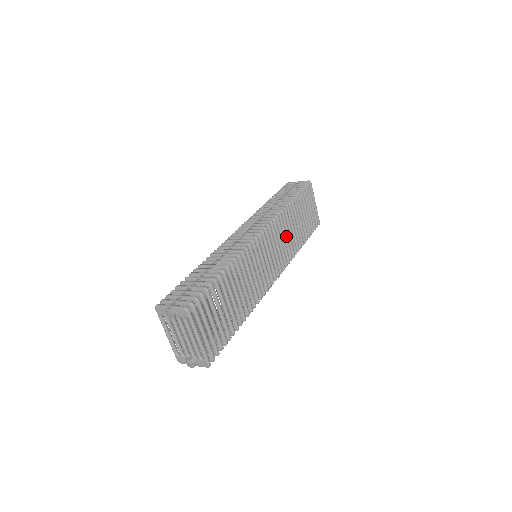
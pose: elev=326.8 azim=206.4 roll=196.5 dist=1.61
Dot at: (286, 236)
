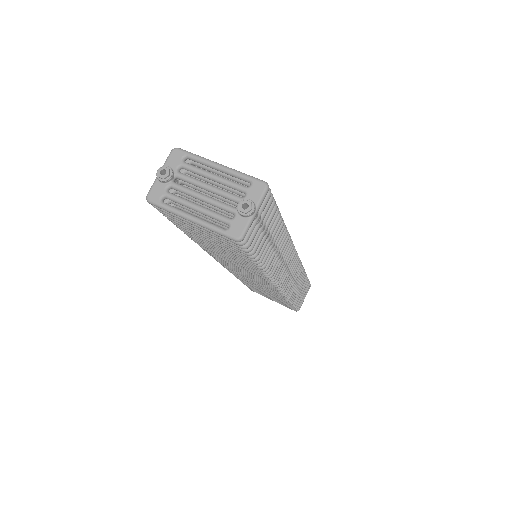
Dot at: occluded
